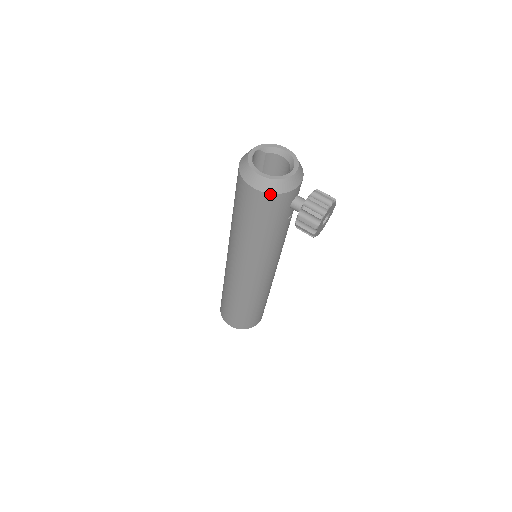
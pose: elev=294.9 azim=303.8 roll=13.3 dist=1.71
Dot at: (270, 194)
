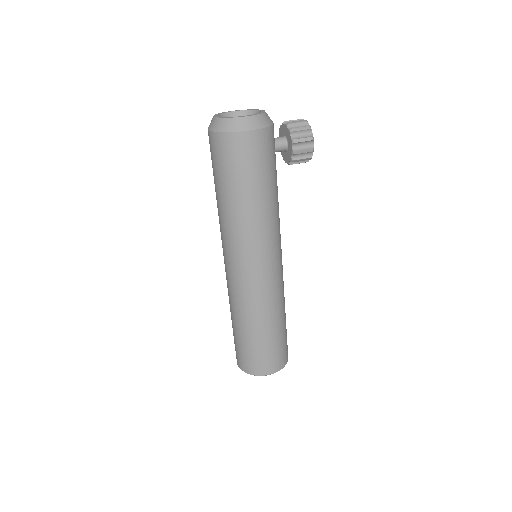
Dot at: (265, 129)
